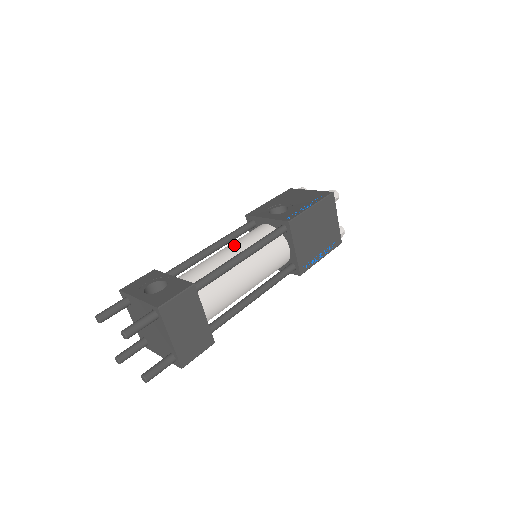
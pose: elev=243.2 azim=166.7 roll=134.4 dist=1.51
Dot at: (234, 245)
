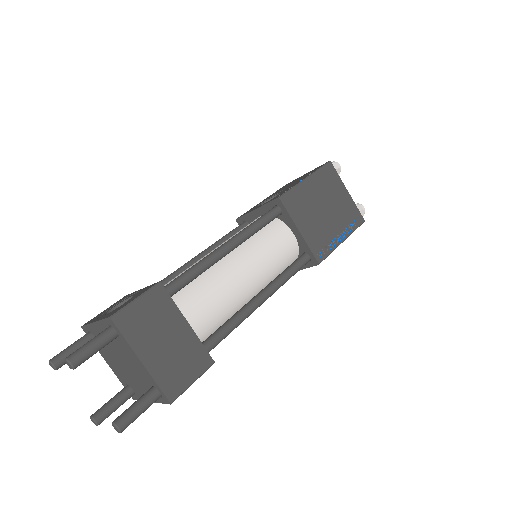
Dot at: occluded
